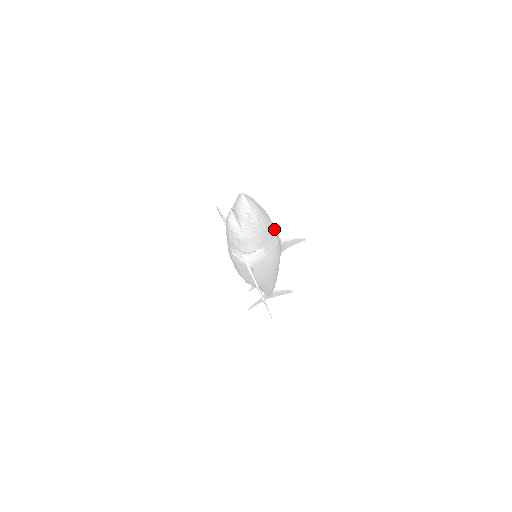
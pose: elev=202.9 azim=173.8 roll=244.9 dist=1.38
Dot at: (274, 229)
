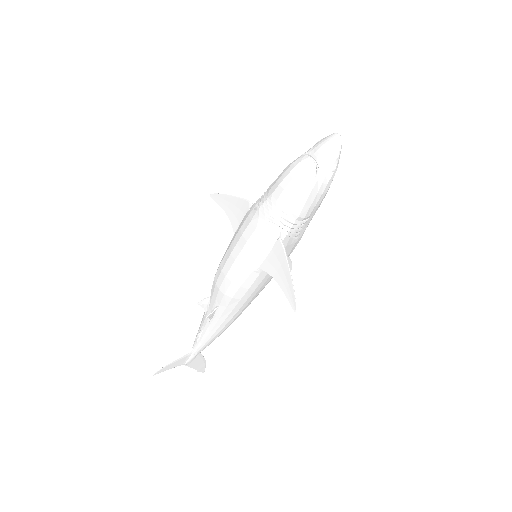
Dot at: occluded
